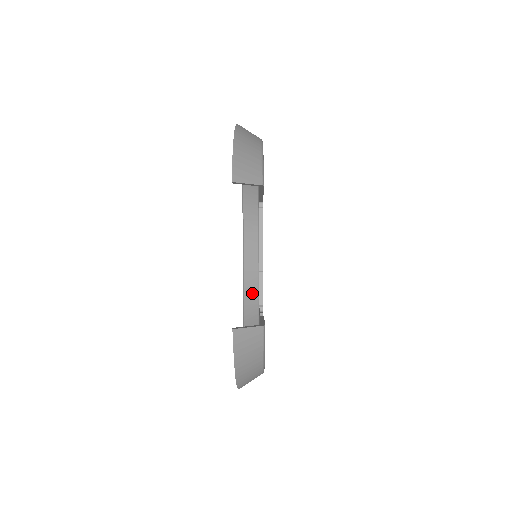
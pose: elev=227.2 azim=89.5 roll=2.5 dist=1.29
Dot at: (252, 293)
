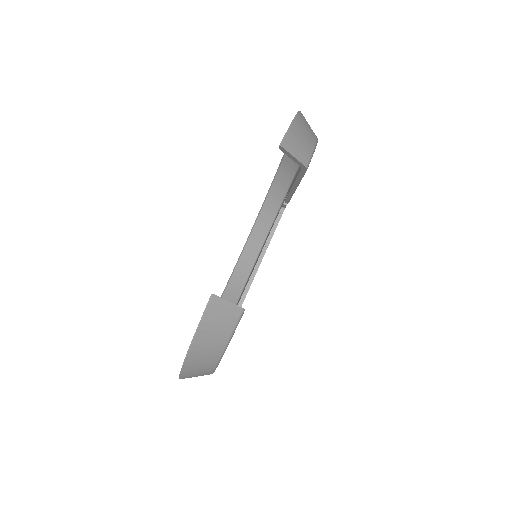
Dot at: (230, 300)
